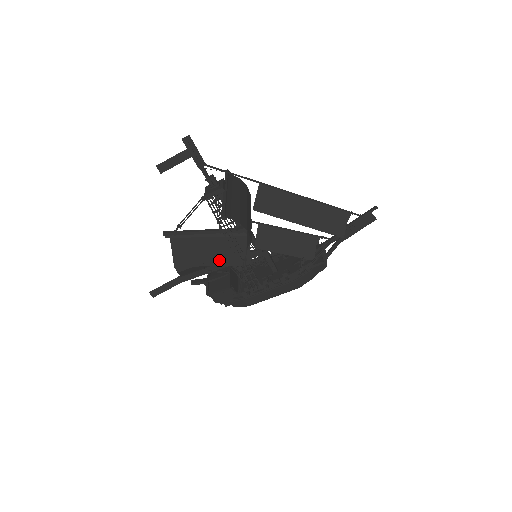
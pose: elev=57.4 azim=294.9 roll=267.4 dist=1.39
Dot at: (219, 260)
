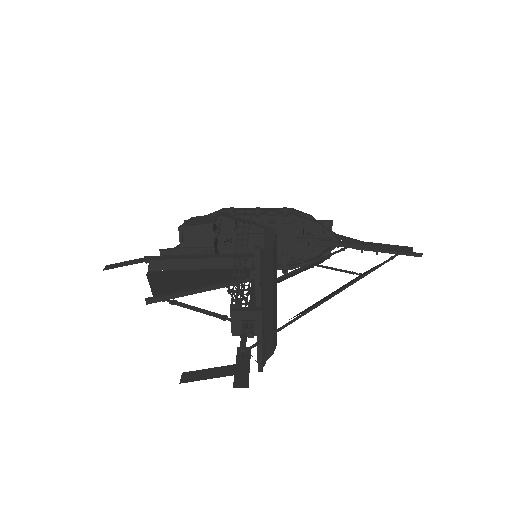
Dot at: (209, 268)
